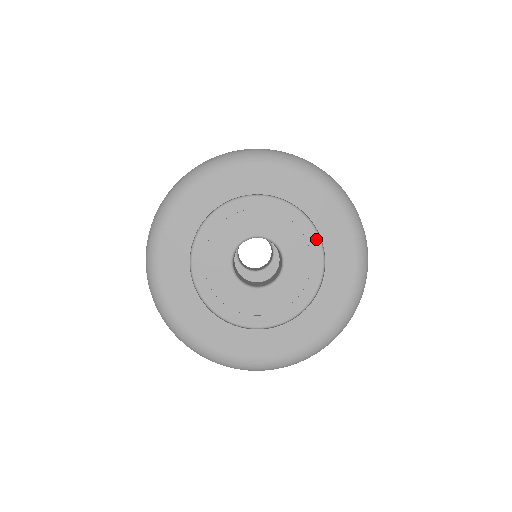
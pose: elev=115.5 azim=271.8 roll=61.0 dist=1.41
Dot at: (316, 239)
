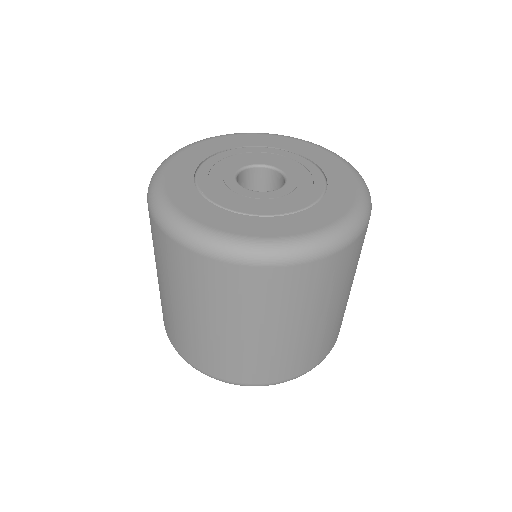
Dot at: (323, 182)
